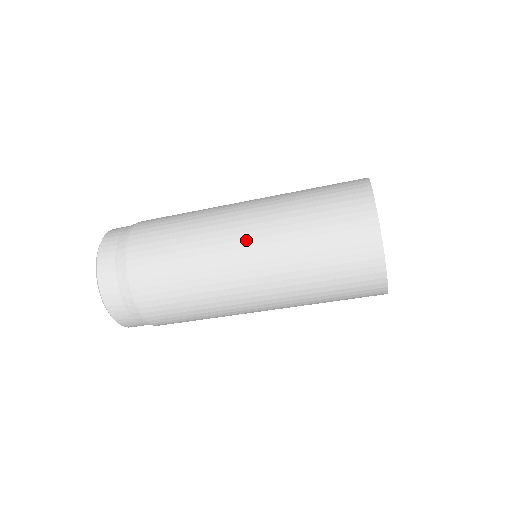
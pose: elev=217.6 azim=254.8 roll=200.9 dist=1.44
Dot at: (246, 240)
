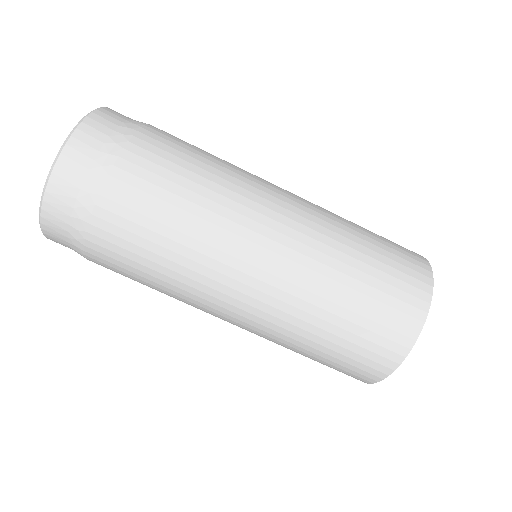
Dot at: (294, 201)
